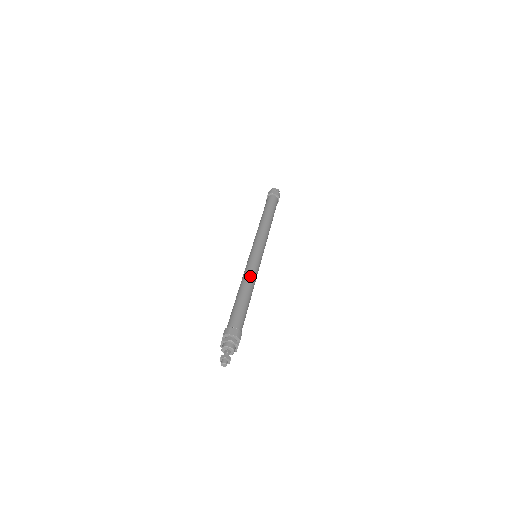
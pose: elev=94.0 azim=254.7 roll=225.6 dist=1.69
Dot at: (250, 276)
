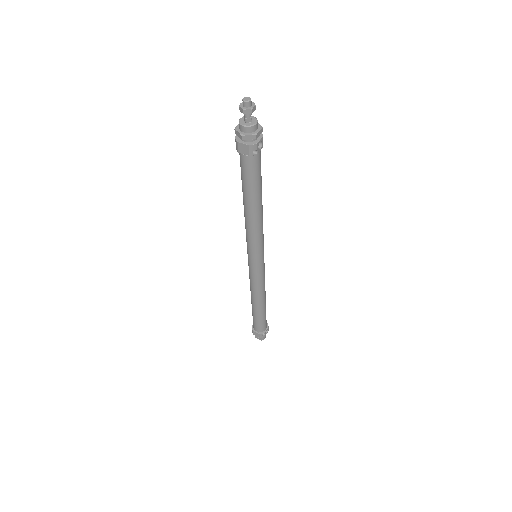
Dot at: occluded
